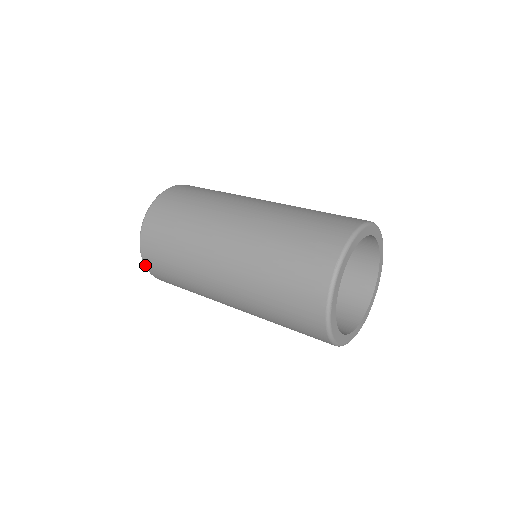
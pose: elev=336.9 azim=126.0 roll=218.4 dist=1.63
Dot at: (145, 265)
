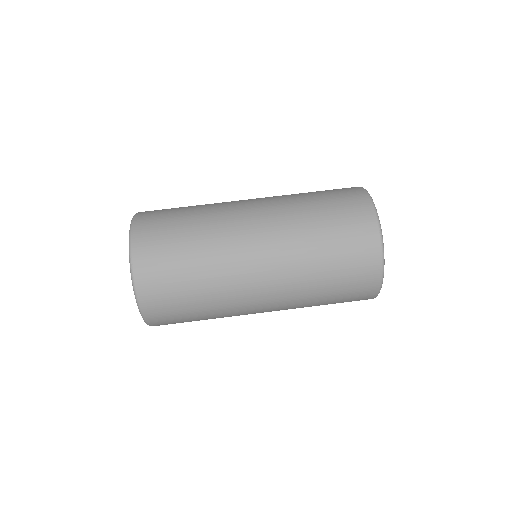
Dot at: (145, 318)
